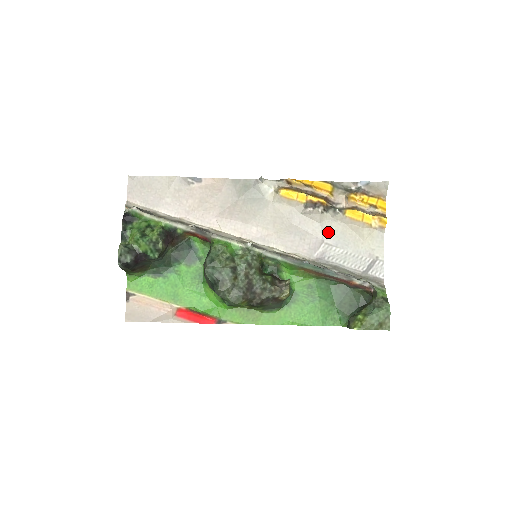
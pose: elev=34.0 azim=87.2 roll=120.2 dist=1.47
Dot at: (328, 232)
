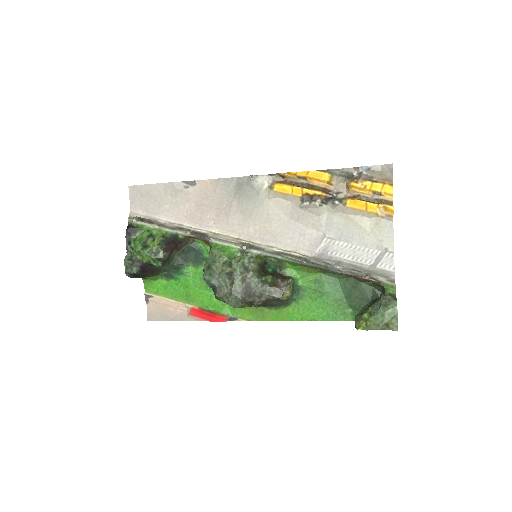
Dot at: (329, 225)
